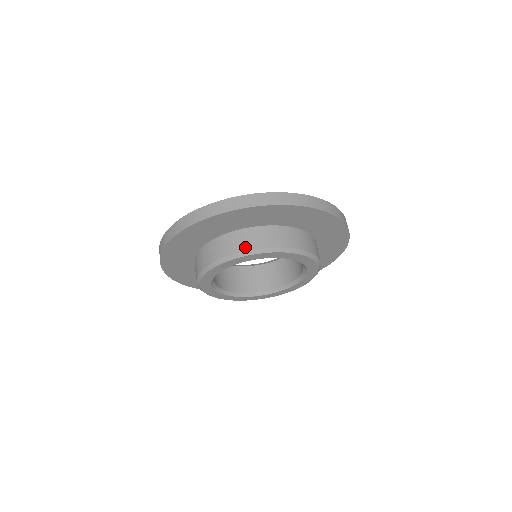
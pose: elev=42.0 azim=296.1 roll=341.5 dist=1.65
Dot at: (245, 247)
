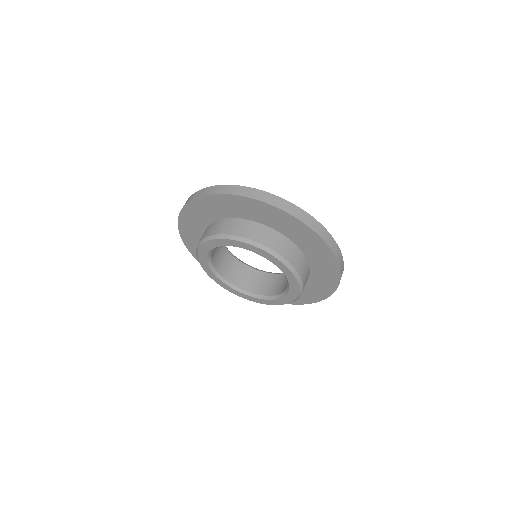
Dot at: (285, 255)
